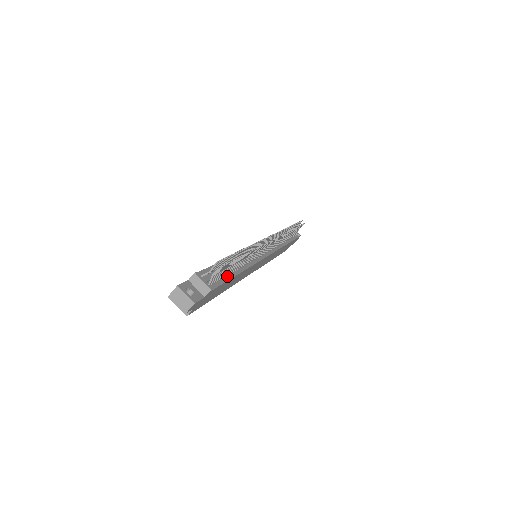
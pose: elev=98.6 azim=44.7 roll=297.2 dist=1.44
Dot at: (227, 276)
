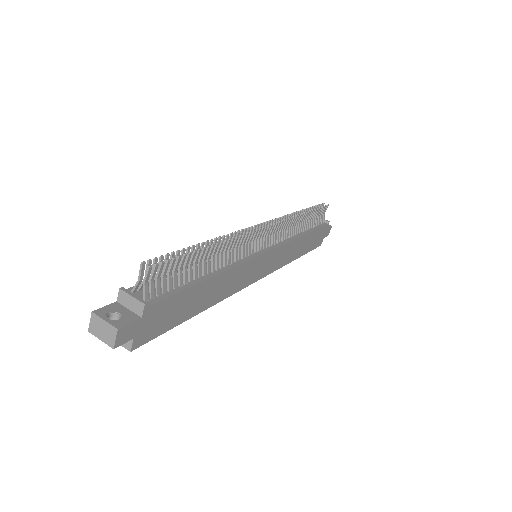
Dot at: (186, 284)
